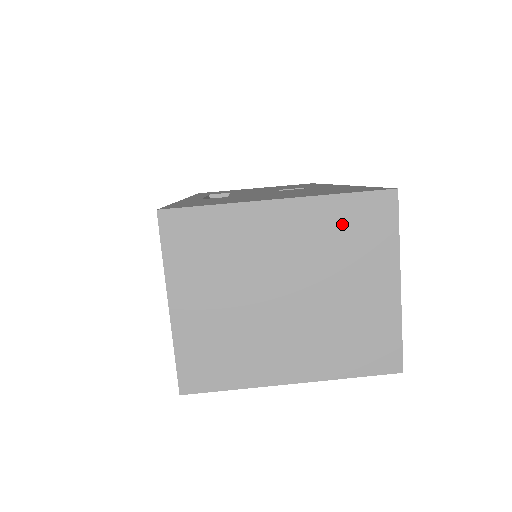
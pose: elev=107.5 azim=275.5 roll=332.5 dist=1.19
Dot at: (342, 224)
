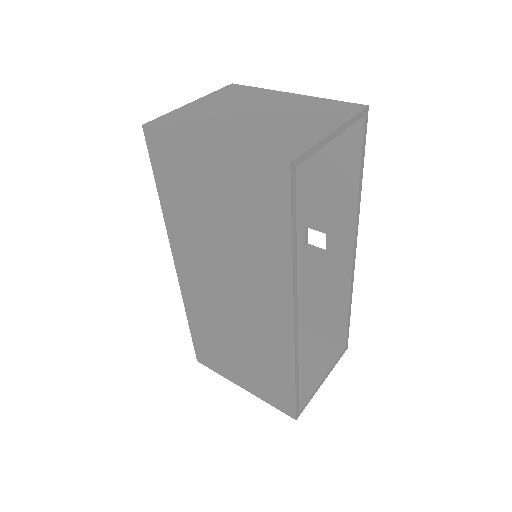
Dot at: (320, 106)
